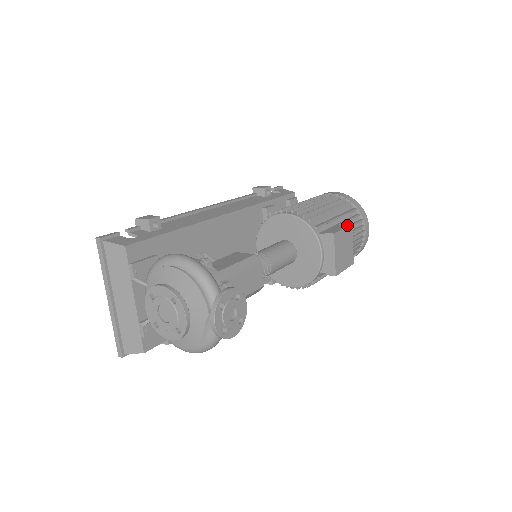
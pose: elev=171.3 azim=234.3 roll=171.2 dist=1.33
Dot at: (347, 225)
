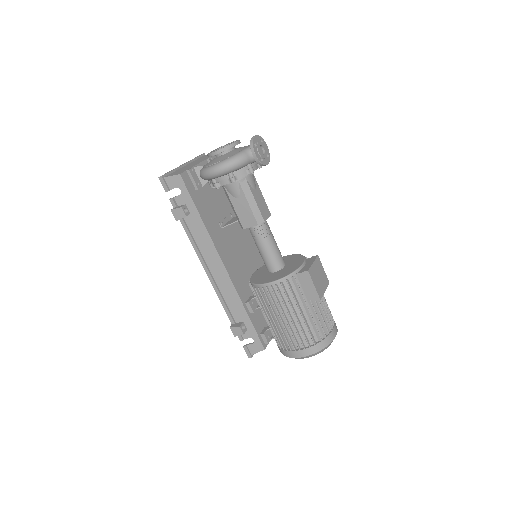
Dot at: (326, 278)
